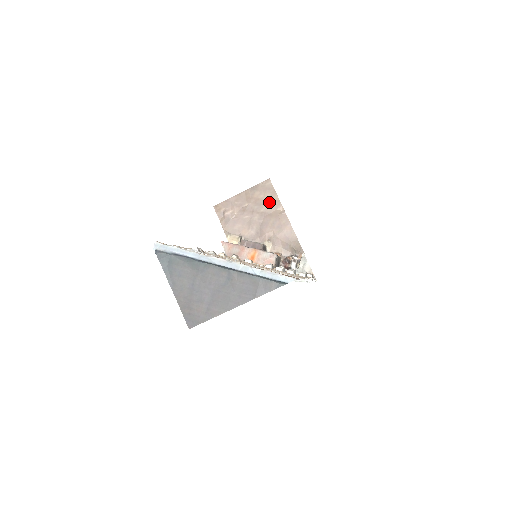
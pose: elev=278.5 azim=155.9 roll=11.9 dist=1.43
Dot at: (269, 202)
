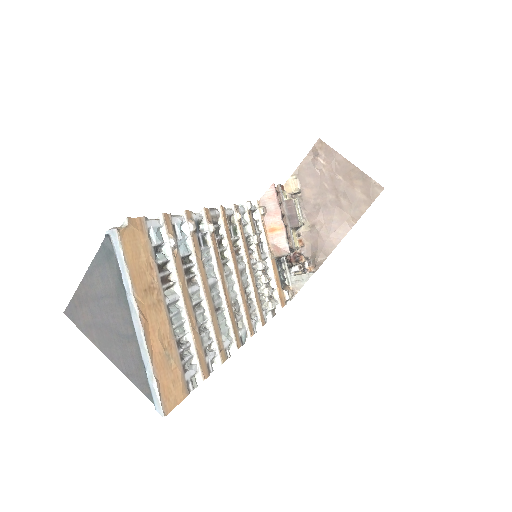
Dot at: (356, 202)
